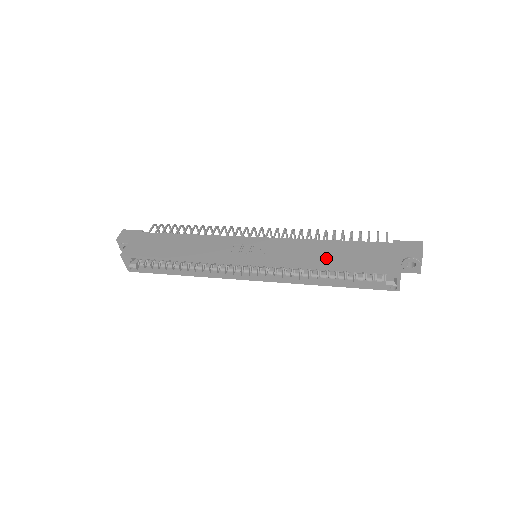
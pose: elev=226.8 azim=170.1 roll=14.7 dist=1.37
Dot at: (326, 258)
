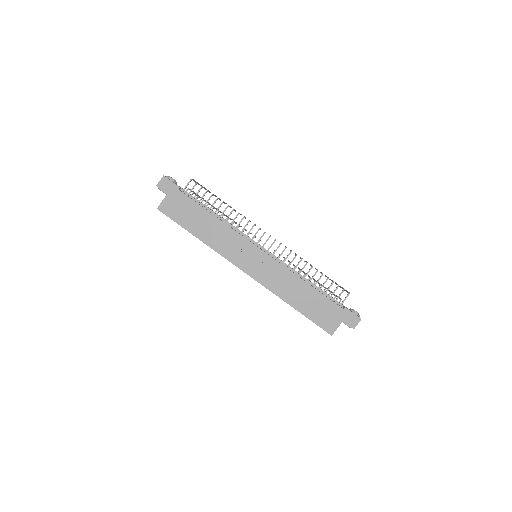
Dot at: (296, 299)
